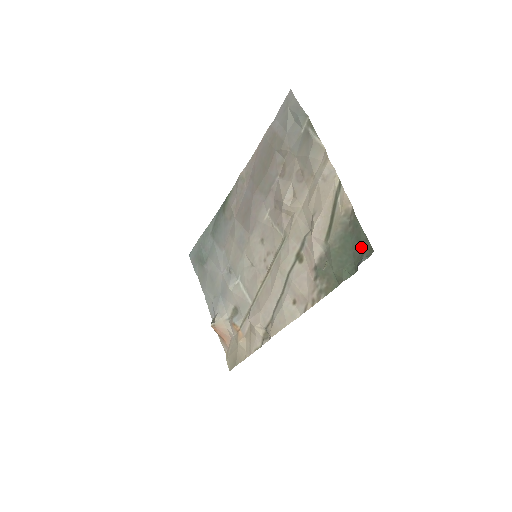
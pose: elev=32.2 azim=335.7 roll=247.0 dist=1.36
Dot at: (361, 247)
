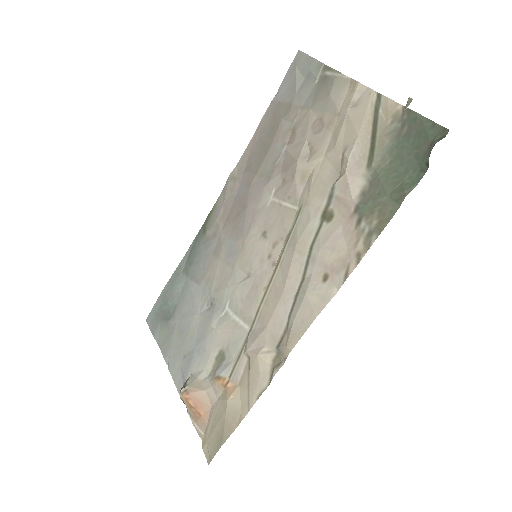
Dot at: (427, 139)
